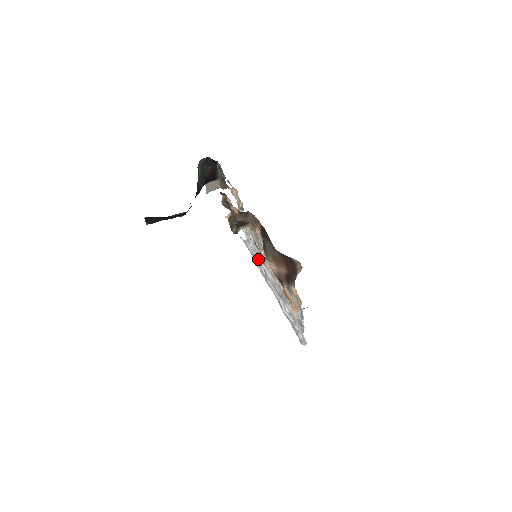
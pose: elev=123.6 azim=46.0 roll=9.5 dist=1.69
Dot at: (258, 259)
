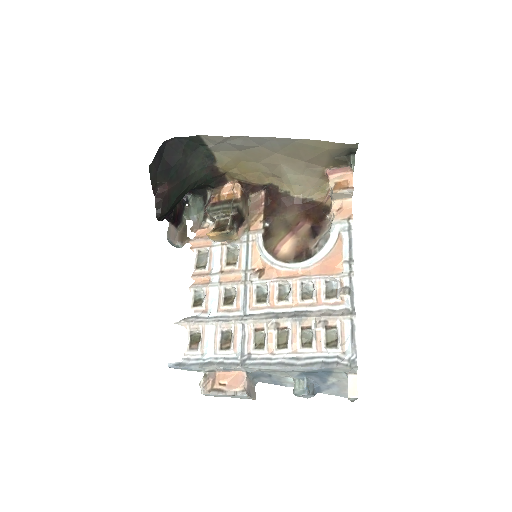
Dot at: (220, 347)
